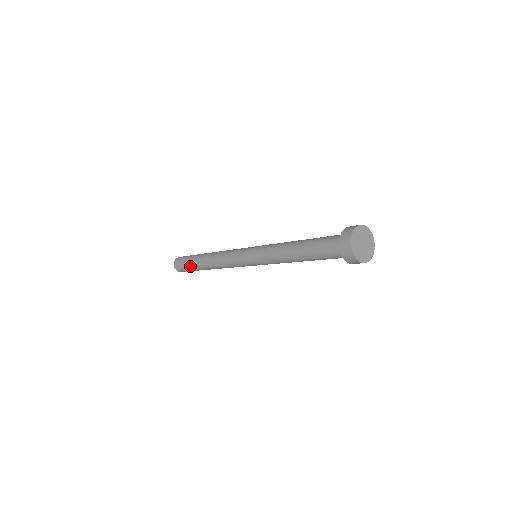
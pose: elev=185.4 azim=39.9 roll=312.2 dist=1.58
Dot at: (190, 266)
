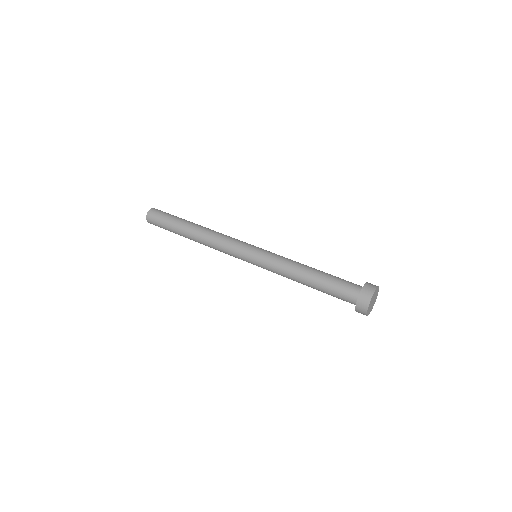
Dot at: (170, 228)
